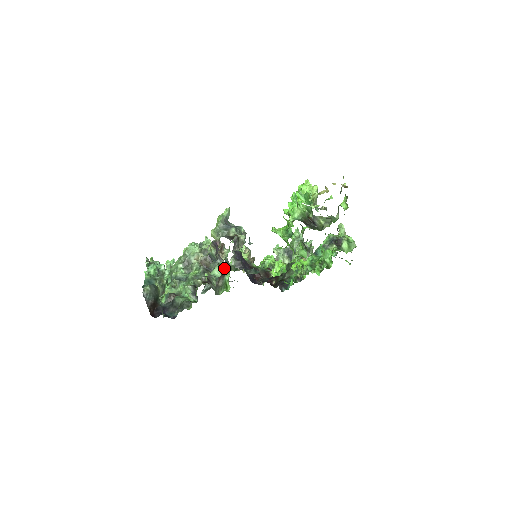
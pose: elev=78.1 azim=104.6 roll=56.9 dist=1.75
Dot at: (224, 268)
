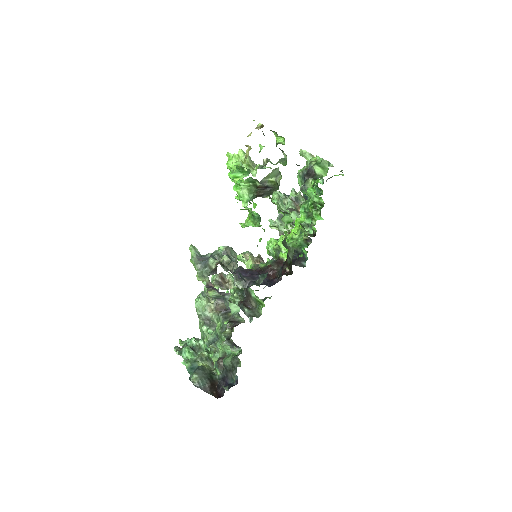
Dot at: occluded
